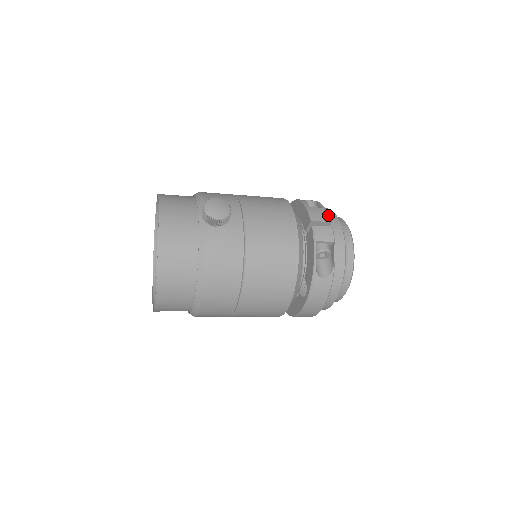
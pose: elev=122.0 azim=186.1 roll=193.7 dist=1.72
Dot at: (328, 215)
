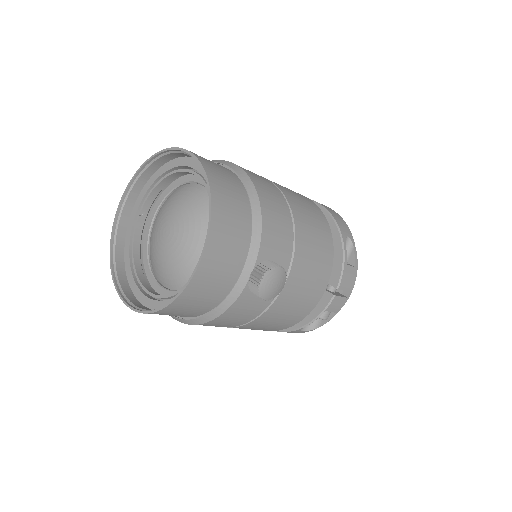
Dot at: occluded
